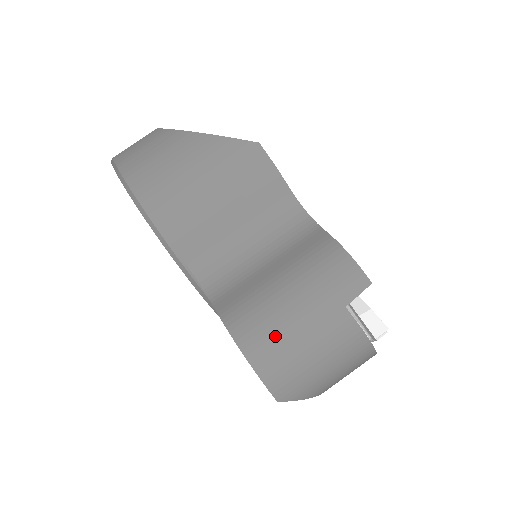
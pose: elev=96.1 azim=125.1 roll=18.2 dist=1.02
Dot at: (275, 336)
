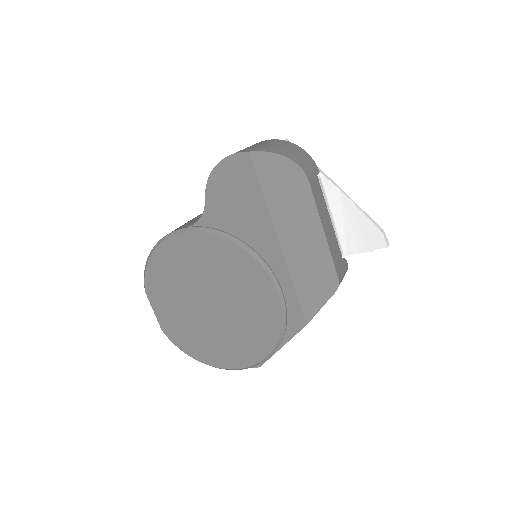
Dot at: occluded
